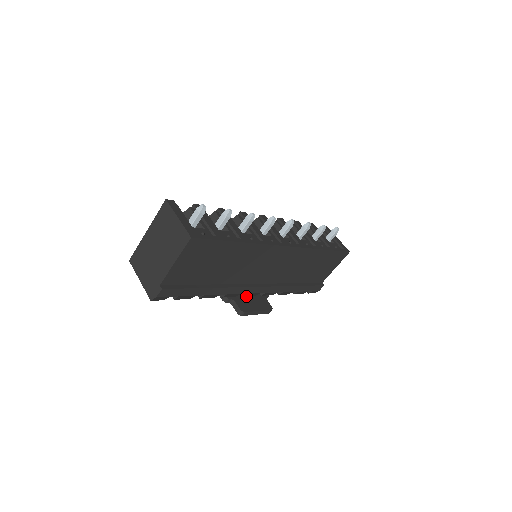
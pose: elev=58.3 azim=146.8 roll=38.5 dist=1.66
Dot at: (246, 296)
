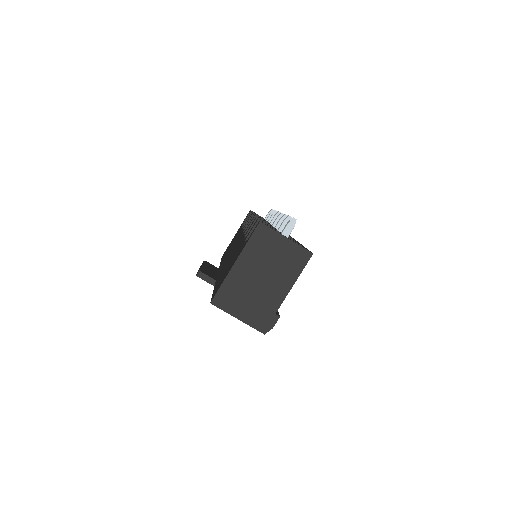
Dot at: occluded
